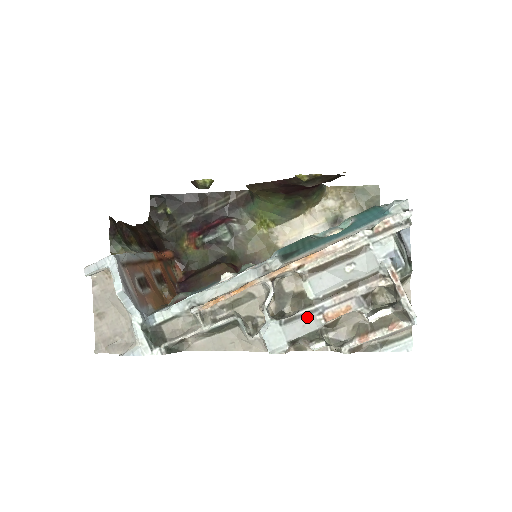
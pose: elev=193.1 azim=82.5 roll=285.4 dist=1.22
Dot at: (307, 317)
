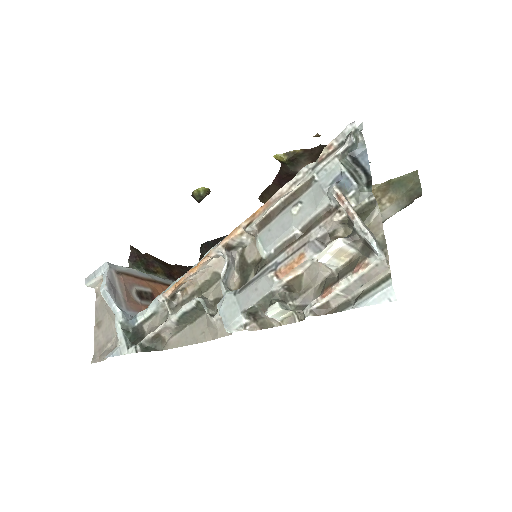
Dot at: (259, 278)
